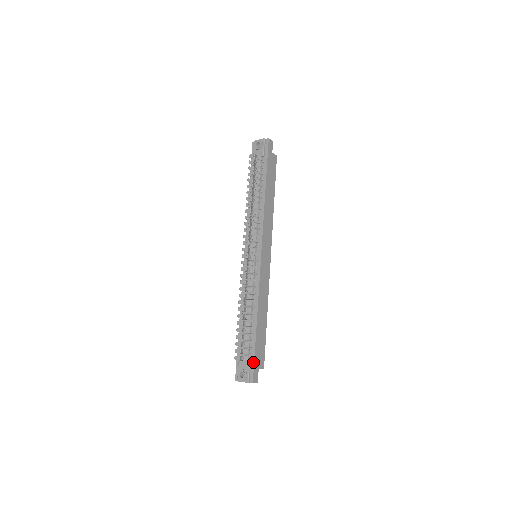
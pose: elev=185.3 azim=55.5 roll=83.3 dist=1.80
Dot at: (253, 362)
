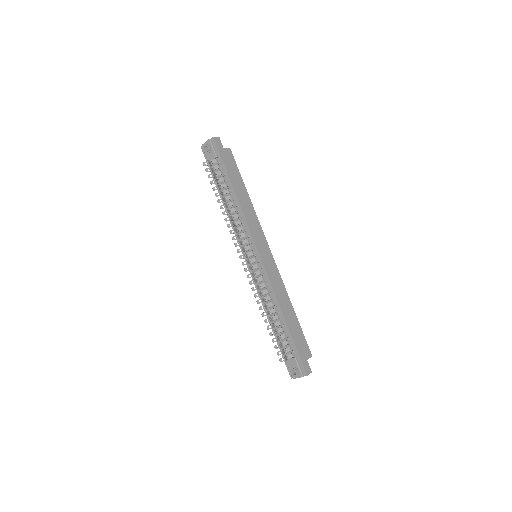
Dot at: (298, 357)
